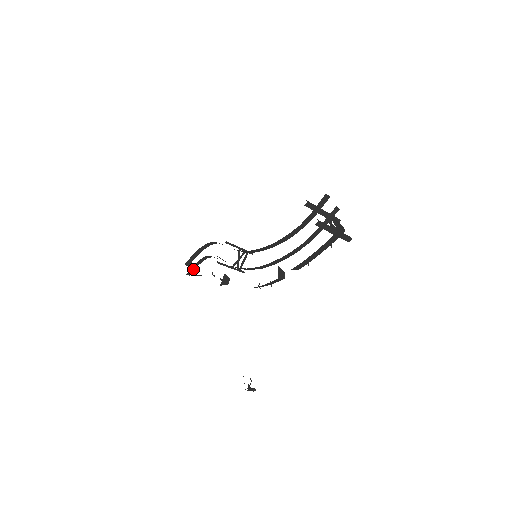
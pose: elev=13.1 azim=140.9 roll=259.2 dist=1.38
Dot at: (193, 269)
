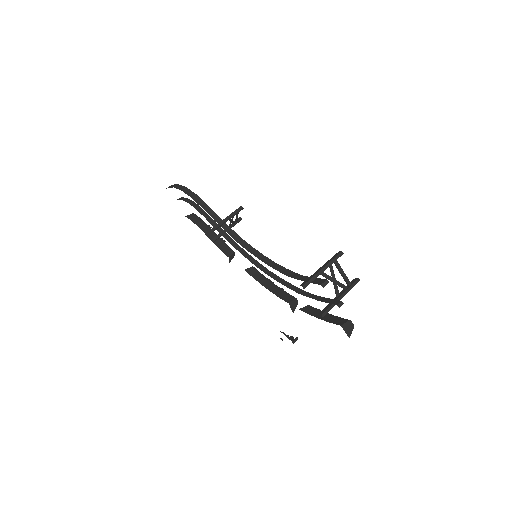
Dot at: occluded
